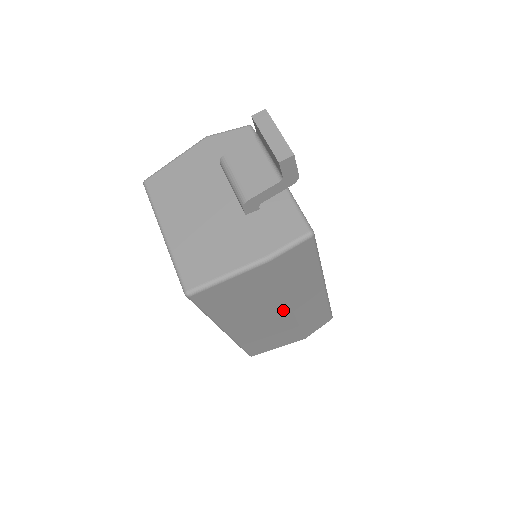
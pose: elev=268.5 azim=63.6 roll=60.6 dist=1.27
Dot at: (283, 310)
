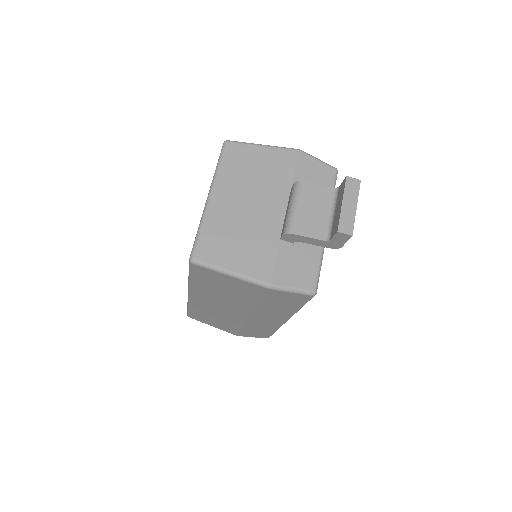
Dot at: (243, 314)
